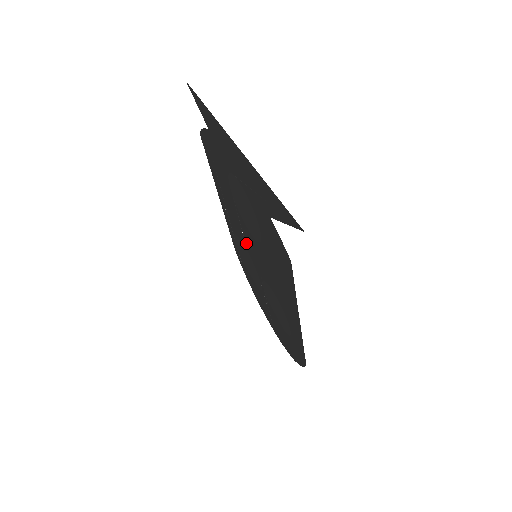
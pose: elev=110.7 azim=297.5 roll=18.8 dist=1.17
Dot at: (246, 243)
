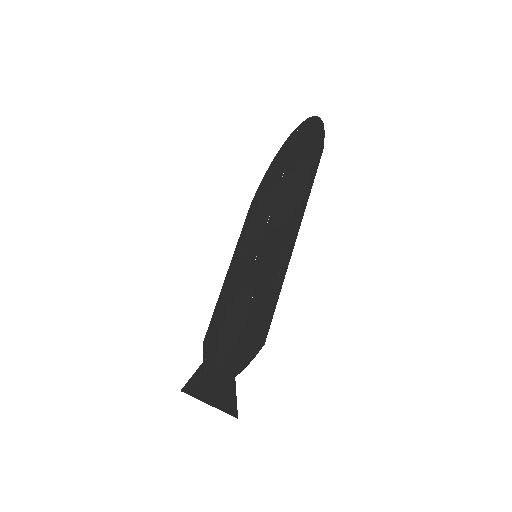
Dot at: (267, 246)
